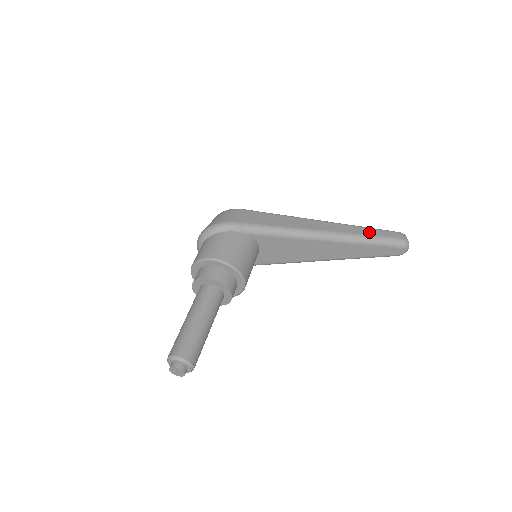
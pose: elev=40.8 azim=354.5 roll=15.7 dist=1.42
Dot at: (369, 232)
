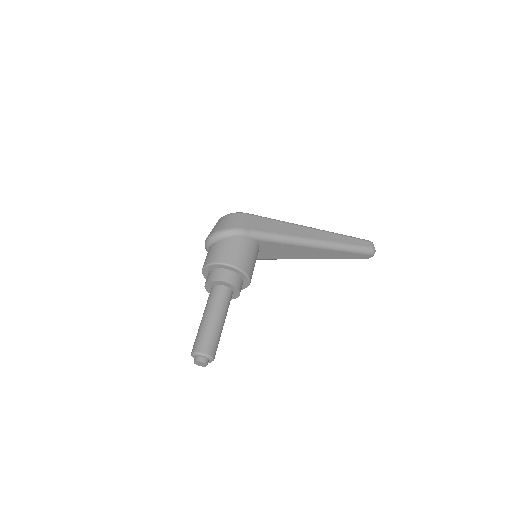
Dot at: (348, 241)
